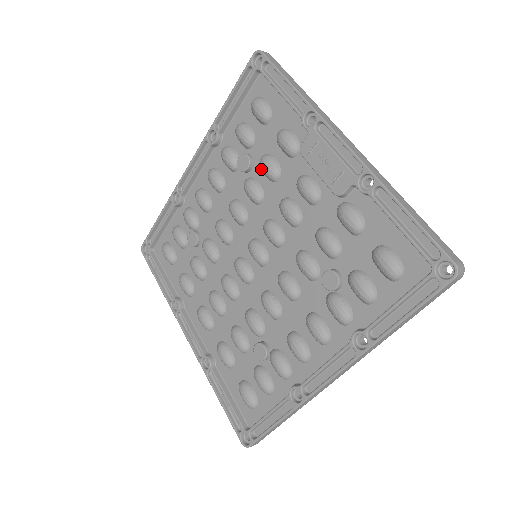
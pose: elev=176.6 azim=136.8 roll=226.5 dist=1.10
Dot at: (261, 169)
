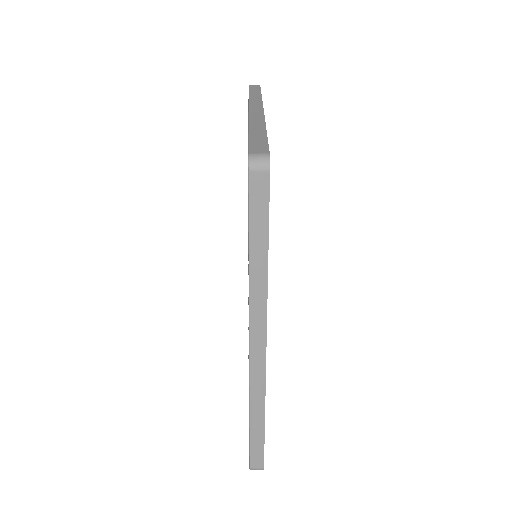
Dot at: occluded
